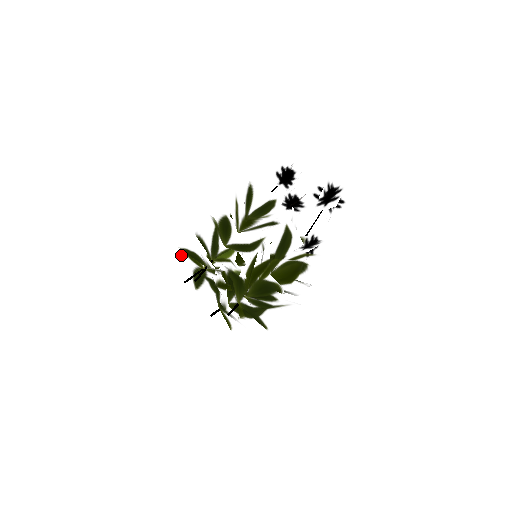
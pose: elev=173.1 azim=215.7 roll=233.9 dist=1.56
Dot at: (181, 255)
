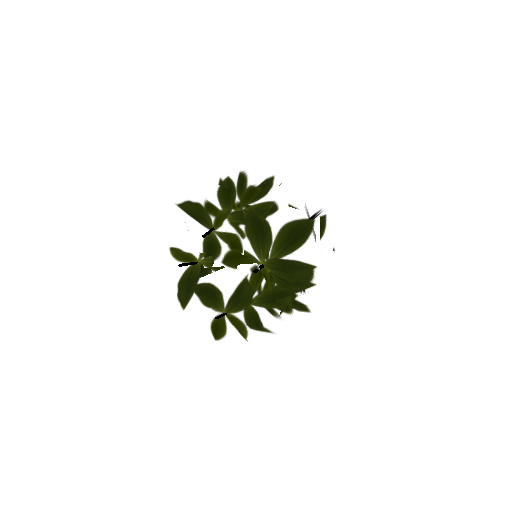
Dot at: (159, 267)
